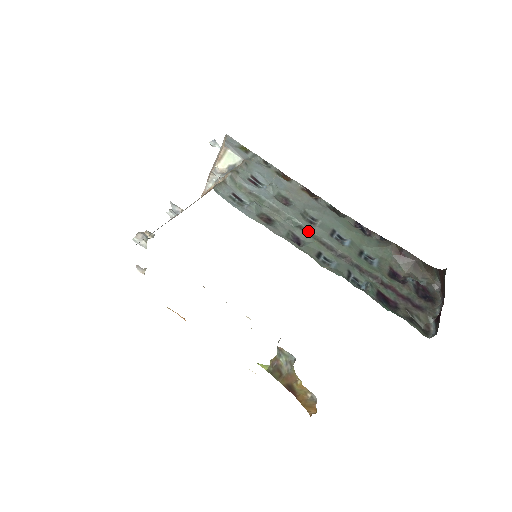
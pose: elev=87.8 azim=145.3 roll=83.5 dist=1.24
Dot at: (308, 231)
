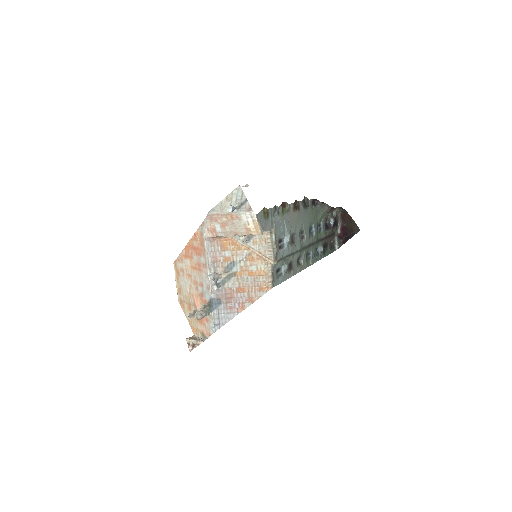
Dot at: (303, 248)
